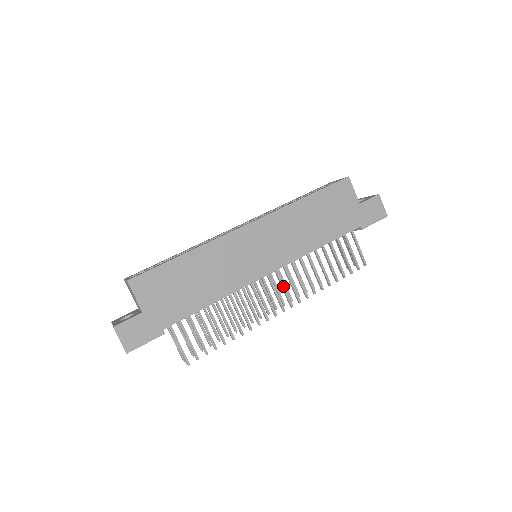
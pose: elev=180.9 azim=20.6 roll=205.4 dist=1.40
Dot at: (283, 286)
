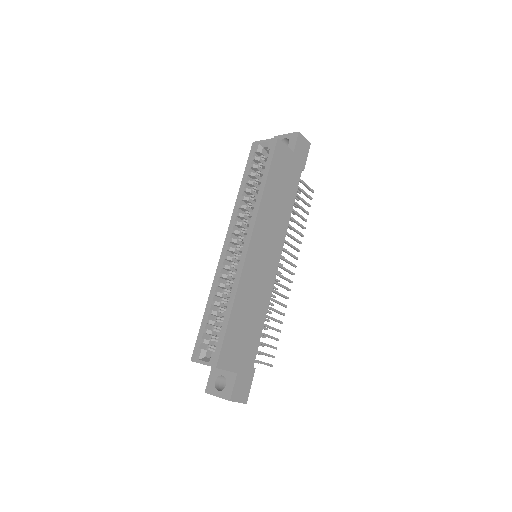
Dot at: (285, 260)
